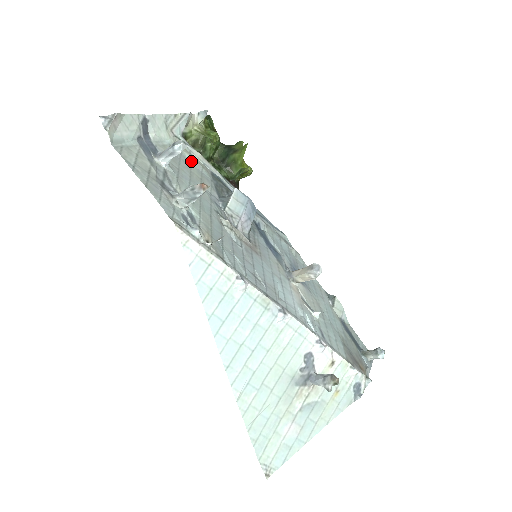
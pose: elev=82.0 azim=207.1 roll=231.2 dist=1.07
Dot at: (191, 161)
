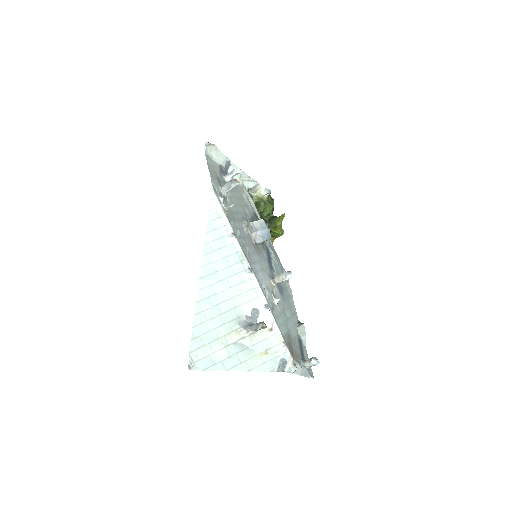
Dot at: (245, 198)
